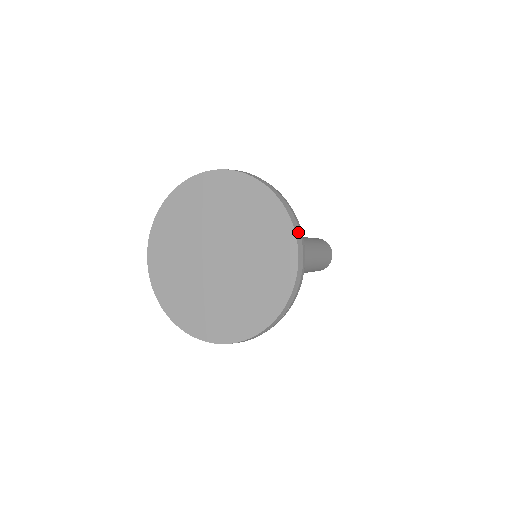
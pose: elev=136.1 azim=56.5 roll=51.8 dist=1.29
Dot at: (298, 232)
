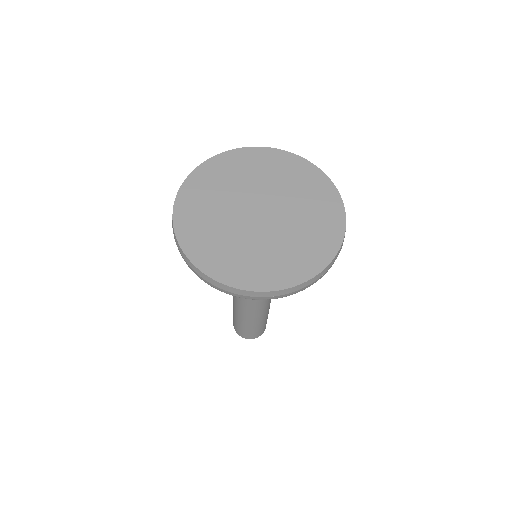
Dot at: occluded
